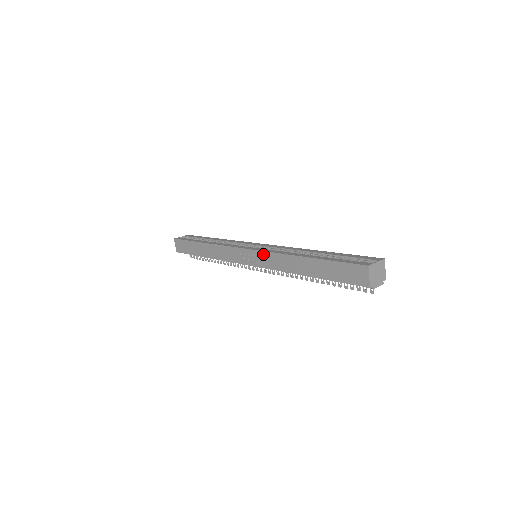
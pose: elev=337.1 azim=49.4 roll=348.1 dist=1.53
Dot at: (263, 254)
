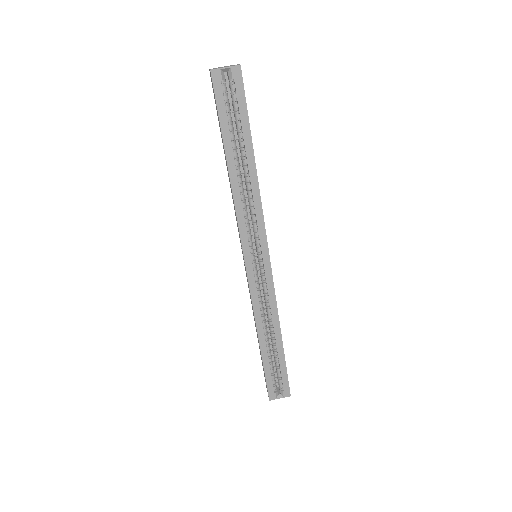
Dot at: (249, 289)
